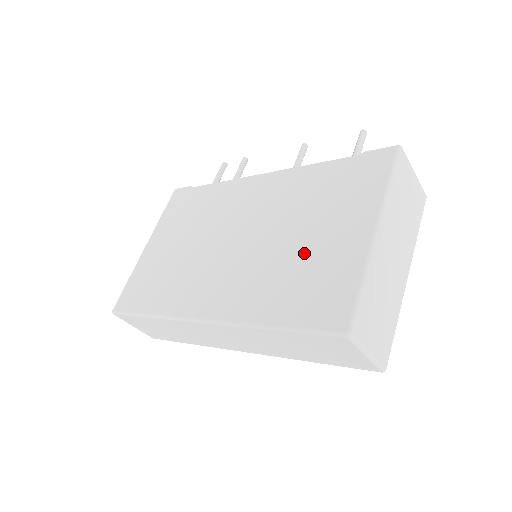
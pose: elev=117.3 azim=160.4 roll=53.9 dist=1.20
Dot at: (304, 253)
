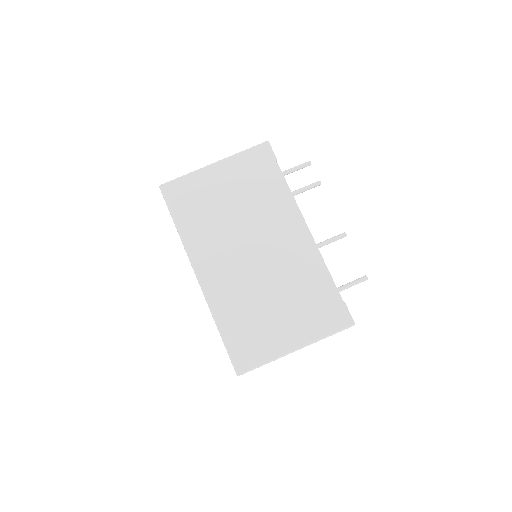
Dot at: (266, 315)
